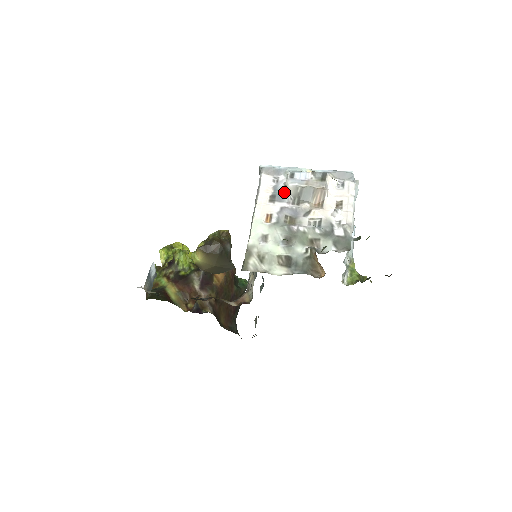
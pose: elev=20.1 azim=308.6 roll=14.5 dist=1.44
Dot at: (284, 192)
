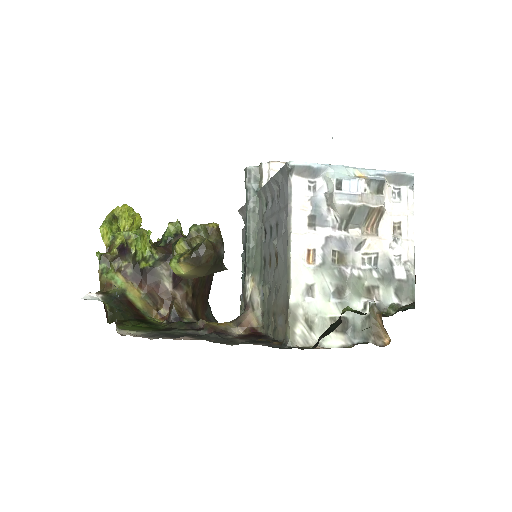
Dot at: (327, 210)
